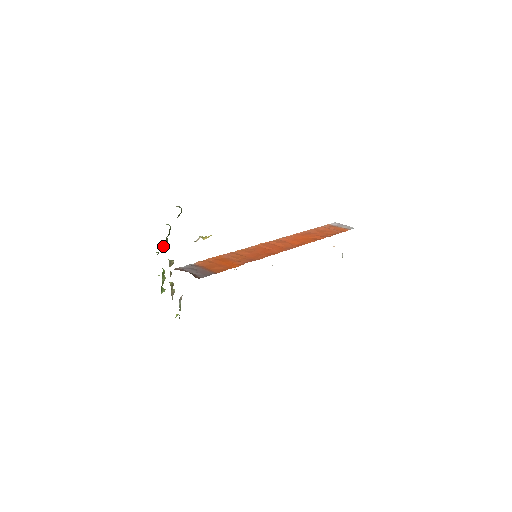
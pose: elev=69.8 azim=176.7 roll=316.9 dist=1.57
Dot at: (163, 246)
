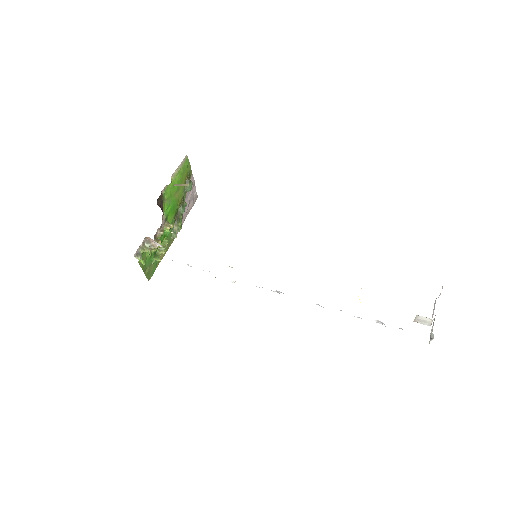
Dot at: (176, 221)
